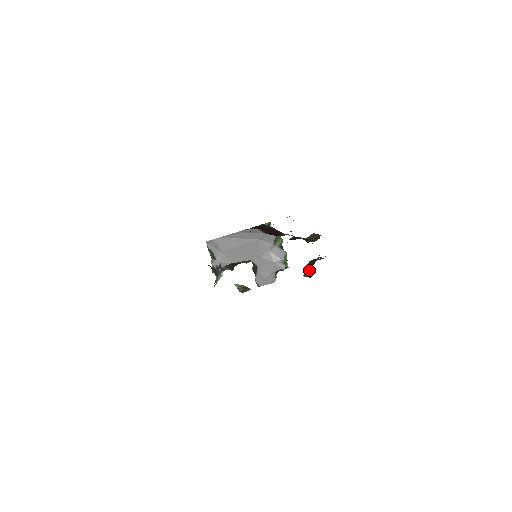
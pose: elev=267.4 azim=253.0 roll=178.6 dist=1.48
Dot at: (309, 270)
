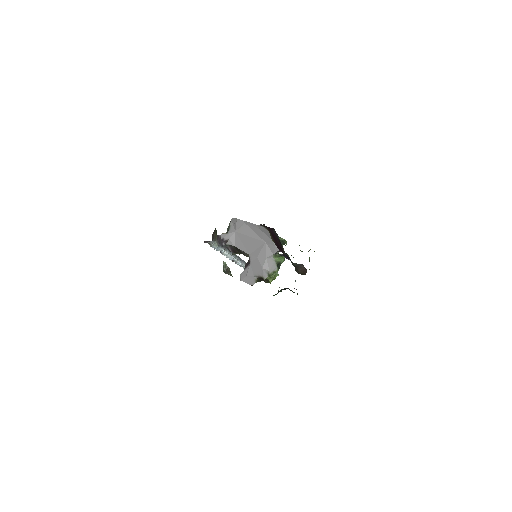
Dot at: occluded
